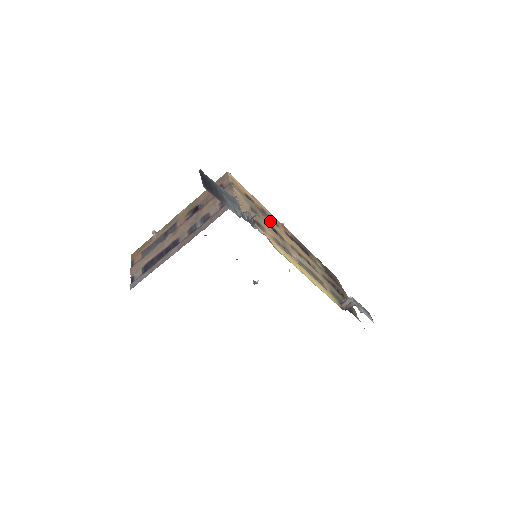
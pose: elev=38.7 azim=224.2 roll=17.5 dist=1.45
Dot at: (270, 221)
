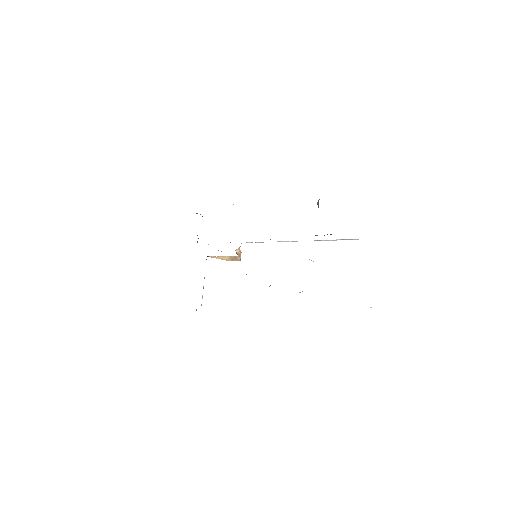
Dot at: occluded
